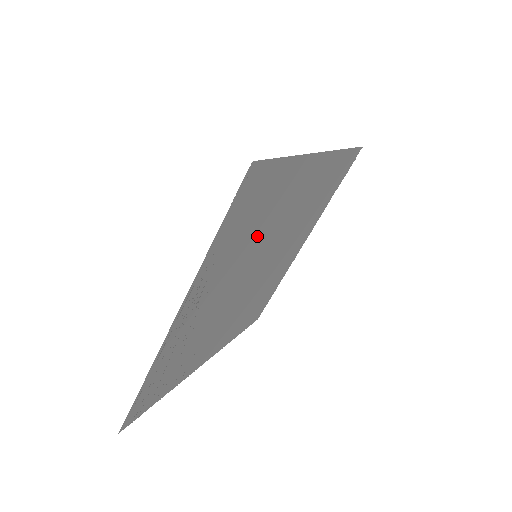
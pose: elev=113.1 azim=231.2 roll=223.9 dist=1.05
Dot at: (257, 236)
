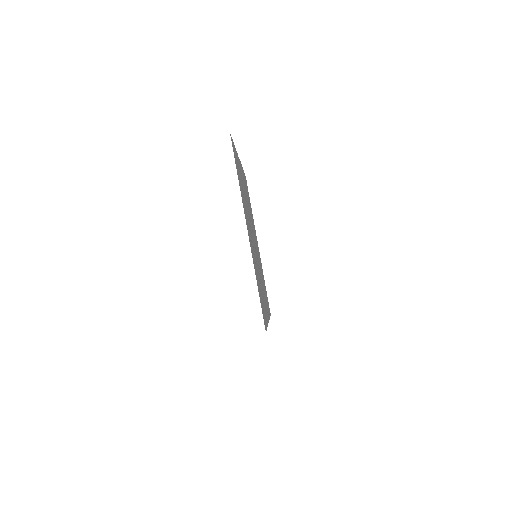
Dot at: (258, 274)
